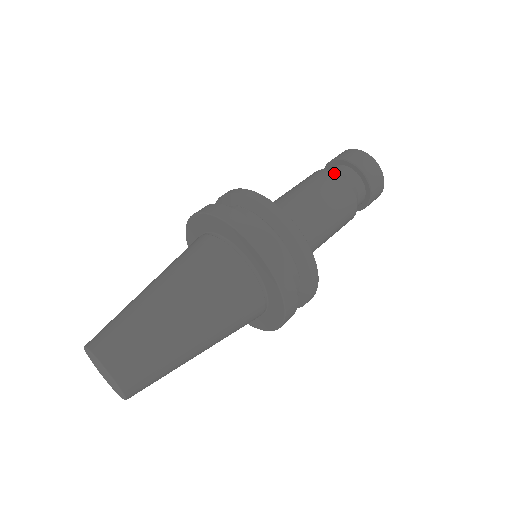
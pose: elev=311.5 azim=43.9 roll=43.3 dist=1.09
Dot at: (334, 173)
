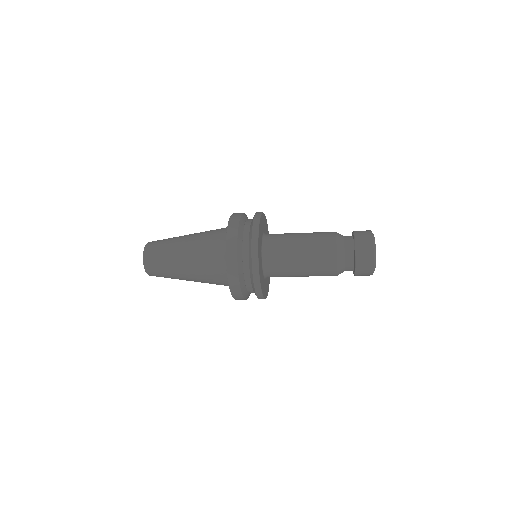
Dot at: occluded
